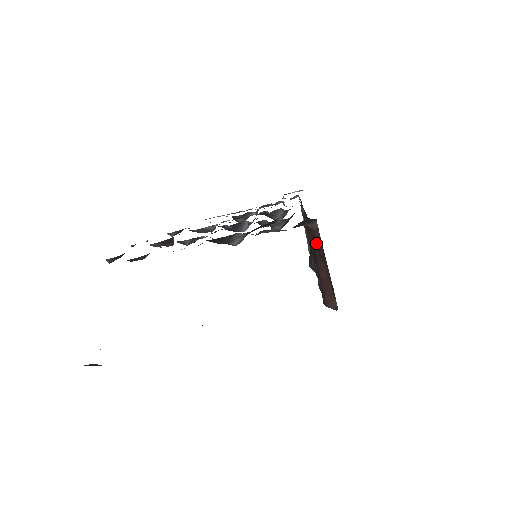
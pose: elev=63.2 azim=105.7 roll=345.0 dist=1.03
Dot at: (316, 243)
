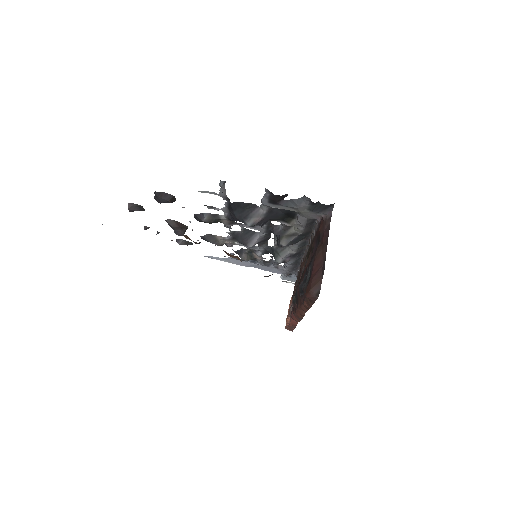
Dot at: (322, 235)
